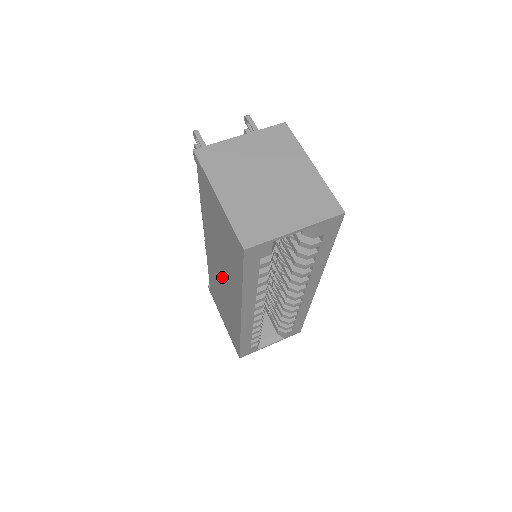
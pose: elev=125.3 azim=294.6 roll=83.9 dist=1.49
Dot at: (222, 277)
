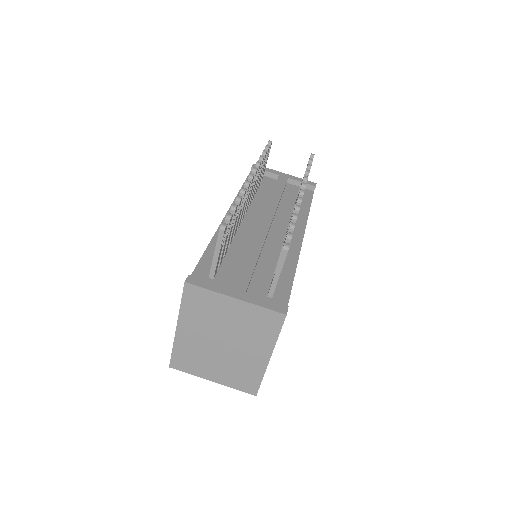
Dot at: occluded
